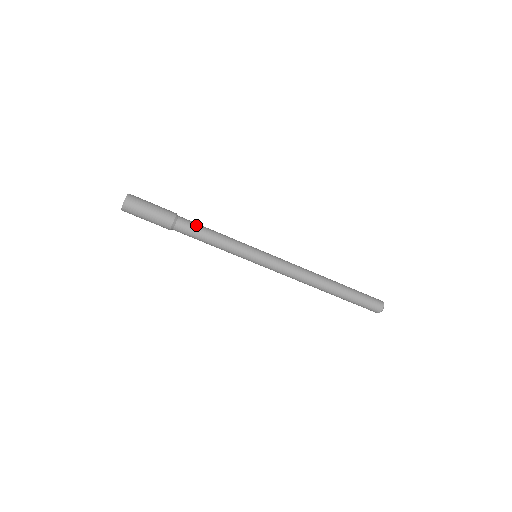
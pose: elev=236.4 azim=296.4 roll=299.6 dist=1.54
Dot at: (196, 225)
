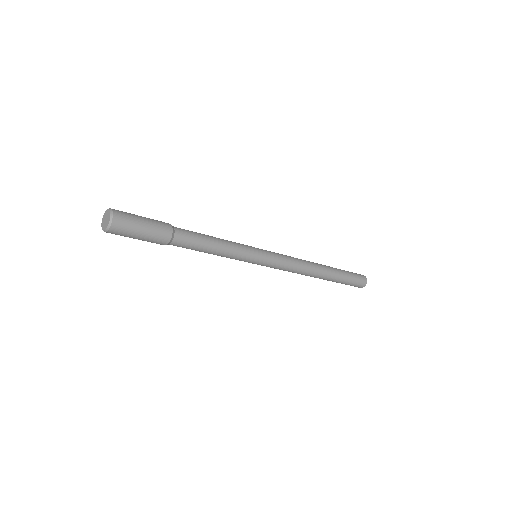
Dot at: (195, 241)
